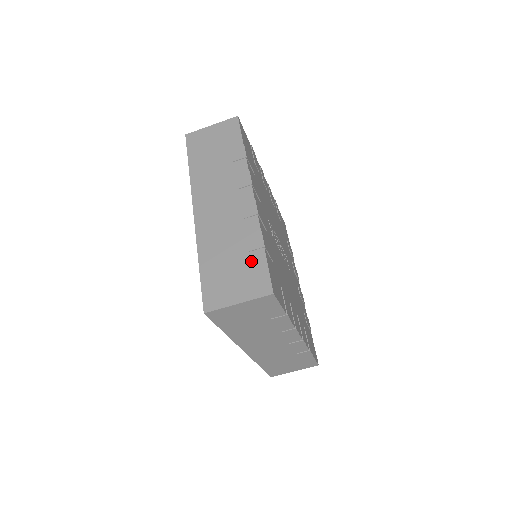
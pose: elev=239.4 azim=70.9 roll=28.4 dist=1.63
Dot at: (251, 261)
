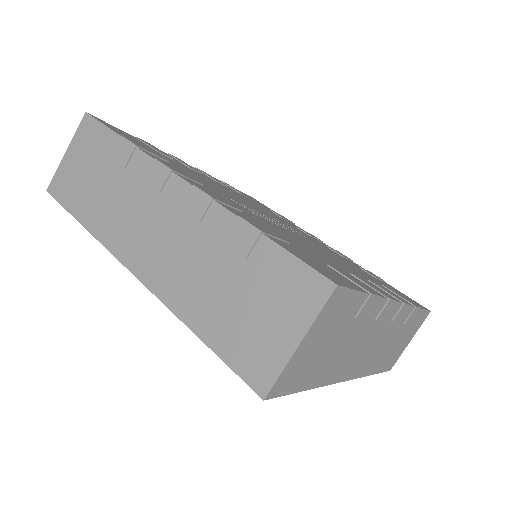
Dot at: (261, 268)
